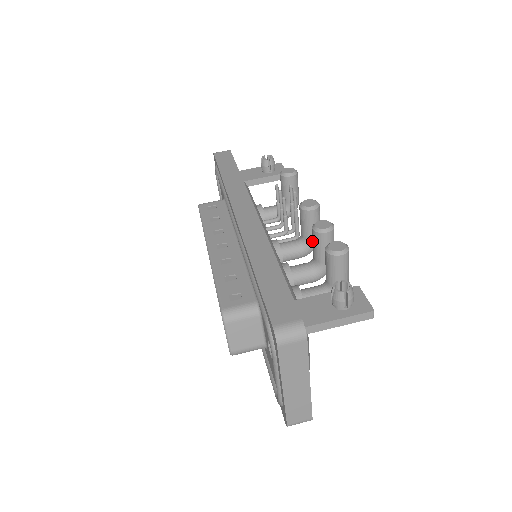
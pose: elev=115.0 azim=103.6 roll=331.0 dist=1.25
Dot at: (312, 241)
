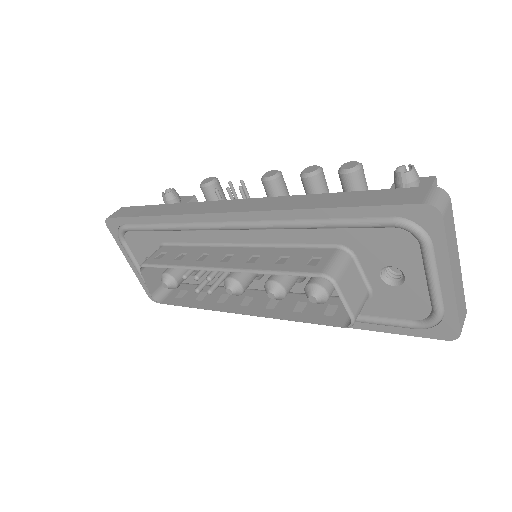
Dot at: occluded
